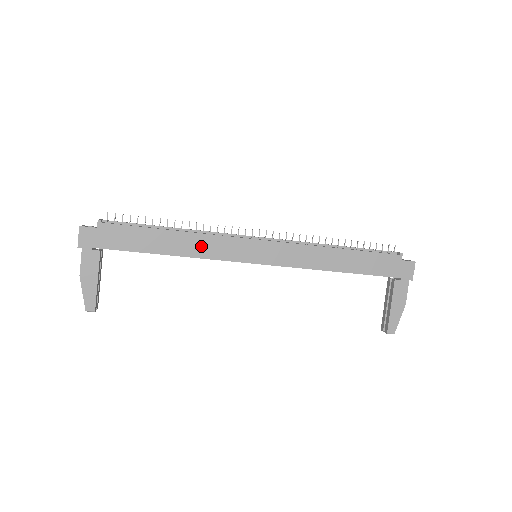
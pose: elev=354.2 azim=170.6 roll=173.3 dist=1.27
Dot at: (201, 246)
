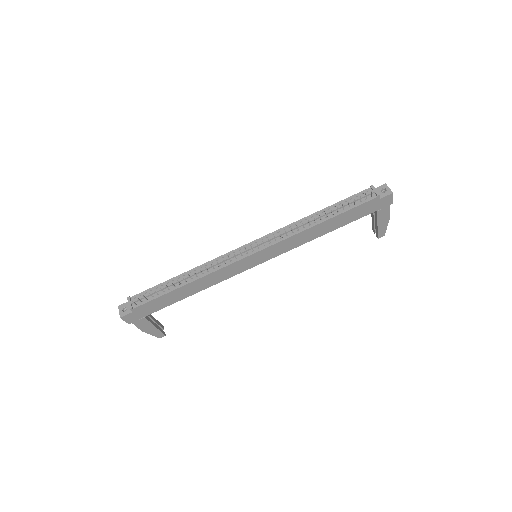
Dot at: (212, 279)
